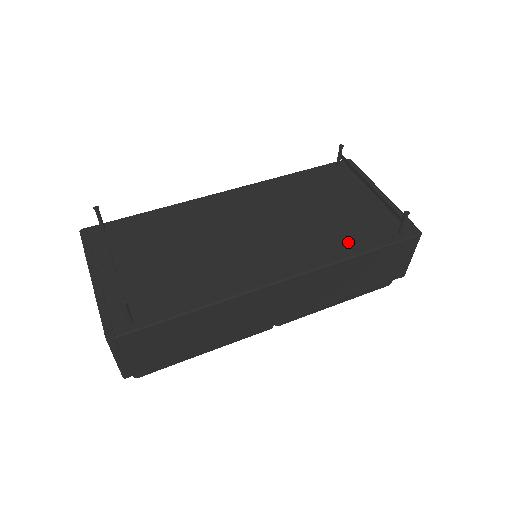
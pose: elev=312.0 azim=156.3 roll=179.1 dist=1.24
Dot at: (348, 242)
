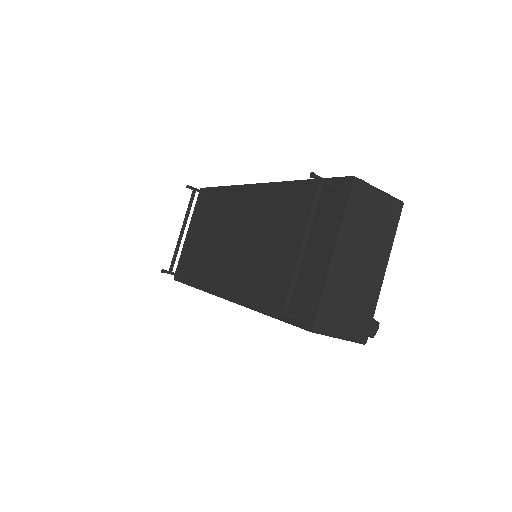
Dot at: (268, 295)
